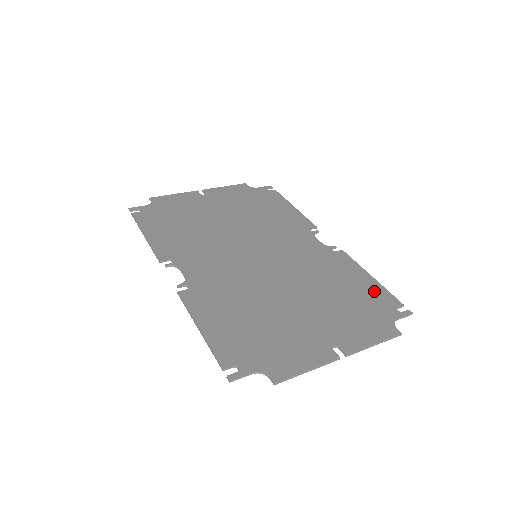
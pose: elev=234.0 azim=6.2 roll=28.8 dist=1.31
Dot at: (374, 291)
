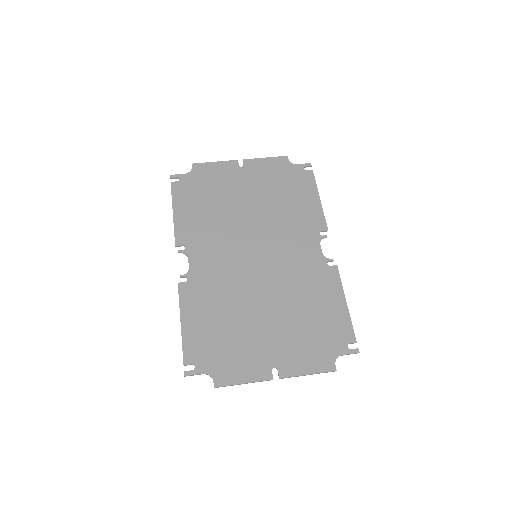
Dot at: (339, 321)
